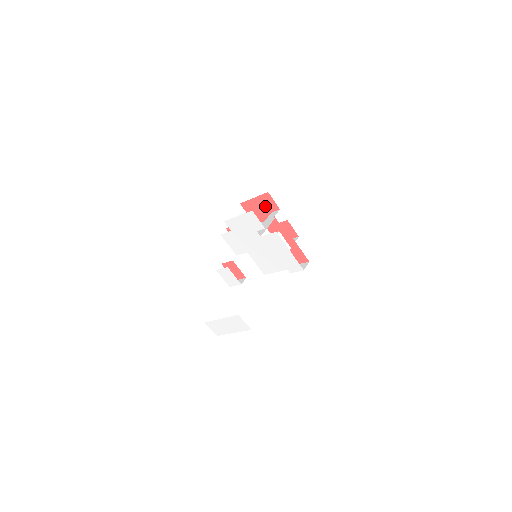
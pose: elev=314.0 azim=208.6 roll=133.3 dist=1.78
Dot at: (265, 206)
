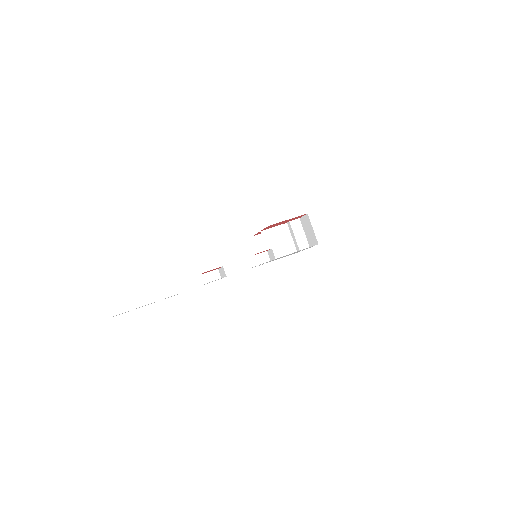
Dot at: (290, 220)
